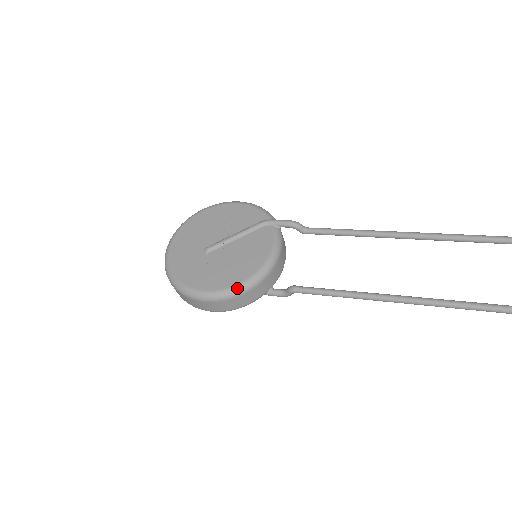
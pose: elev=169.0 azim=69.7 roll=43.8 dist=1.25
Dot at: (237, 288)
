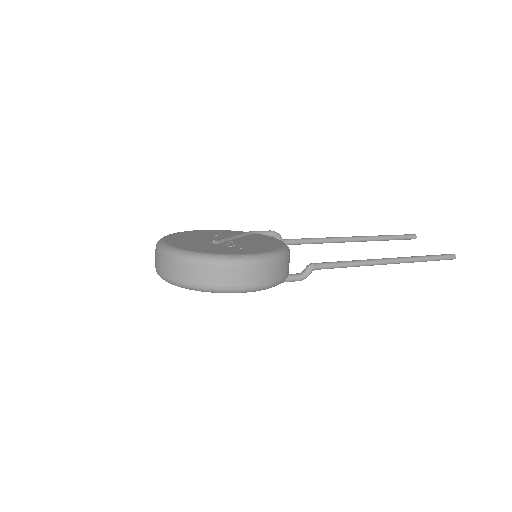
Dot at: (279, 251)
